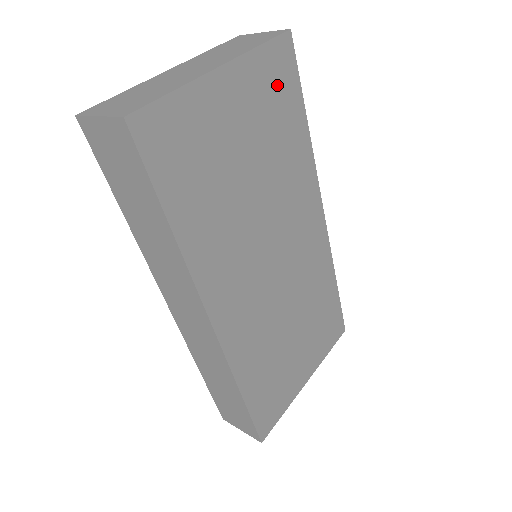
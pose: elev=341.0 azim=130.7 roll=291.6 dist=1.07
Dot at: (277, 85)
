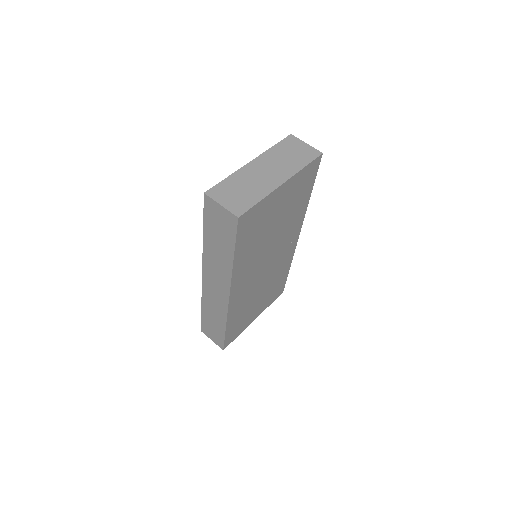
Dot at: (305, 182)
